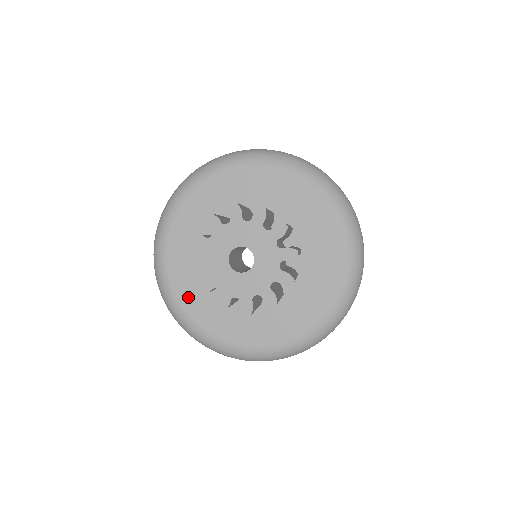
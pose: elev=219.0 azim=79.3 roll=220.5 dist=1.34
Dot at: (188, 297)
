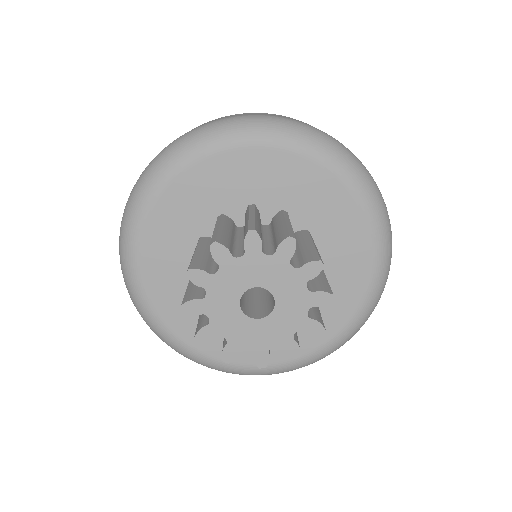
Dot at: (170, 310)
